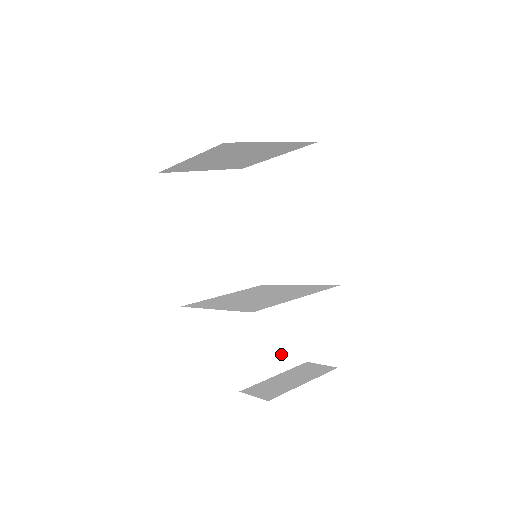
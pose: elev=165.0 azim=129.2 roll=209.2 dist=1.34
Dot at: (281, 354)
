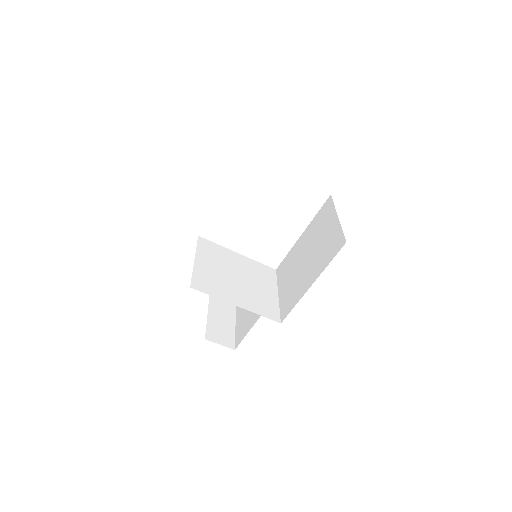
Dot at: occluded
